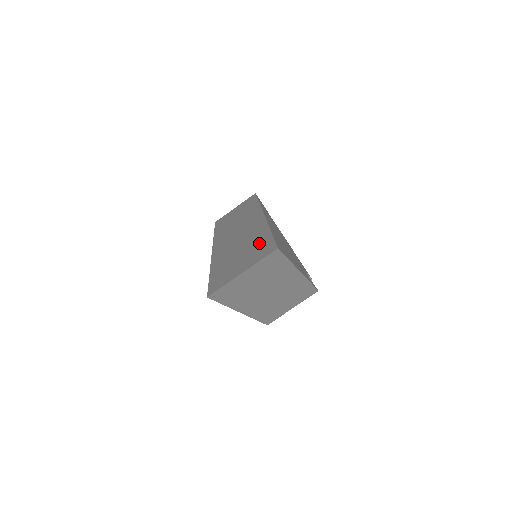
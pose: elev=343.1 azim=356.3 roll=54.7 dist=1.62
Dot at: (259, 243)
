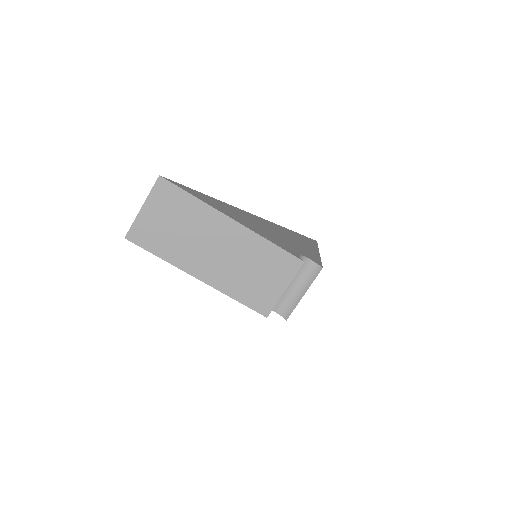
Dot at: occluded
